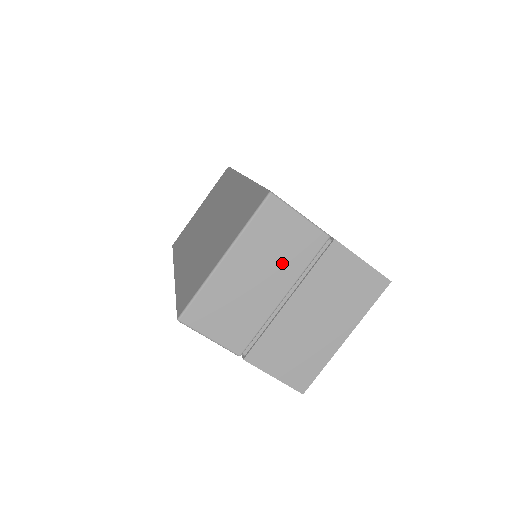
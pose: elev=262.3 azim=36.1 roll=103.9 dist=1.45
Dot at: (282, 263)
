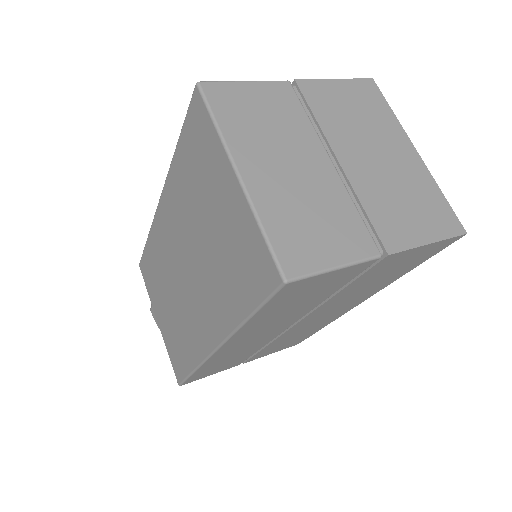
Dot at: (288, 133)
